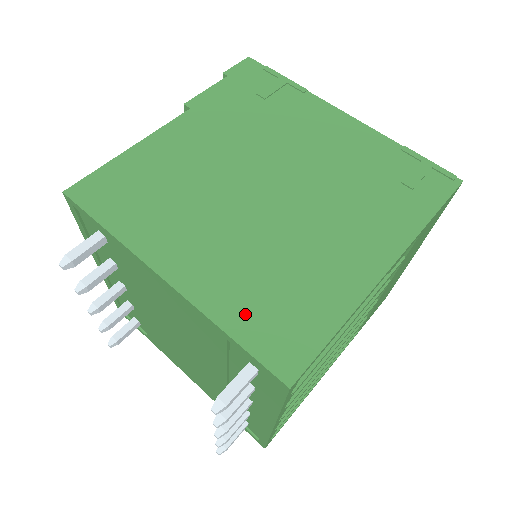
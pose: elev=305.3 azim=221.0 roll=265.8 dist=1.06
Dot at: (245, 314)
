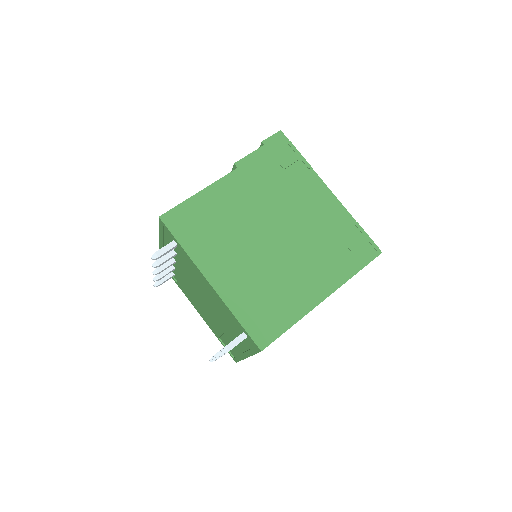
Dot at: (247, 310)
